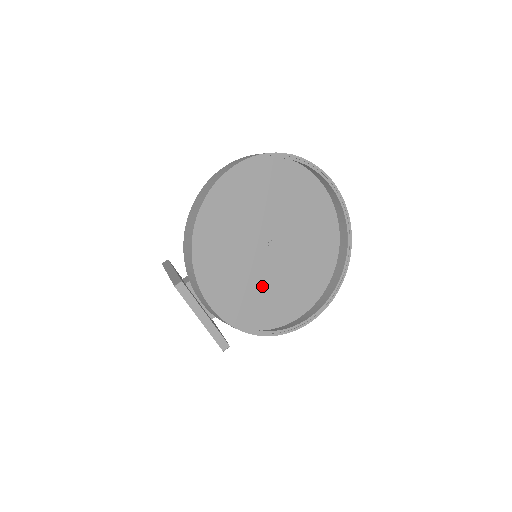
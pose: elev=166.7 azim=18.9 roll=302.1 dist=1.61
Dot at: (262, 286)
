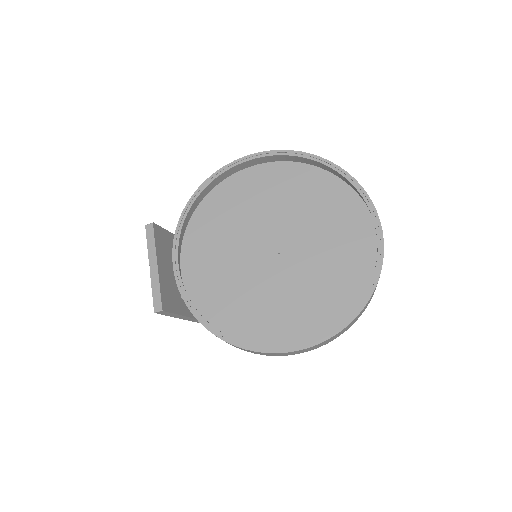
Dot at: (249, 292)
